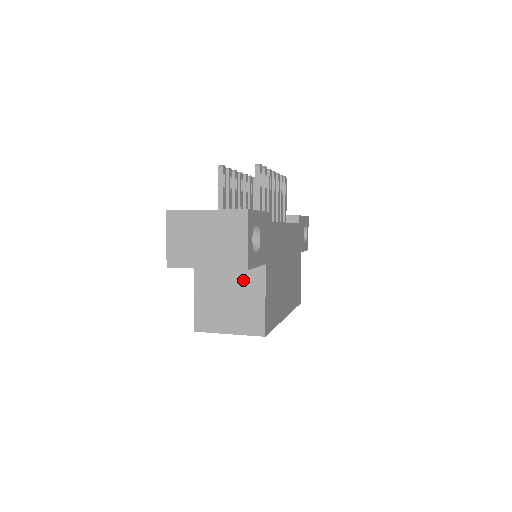
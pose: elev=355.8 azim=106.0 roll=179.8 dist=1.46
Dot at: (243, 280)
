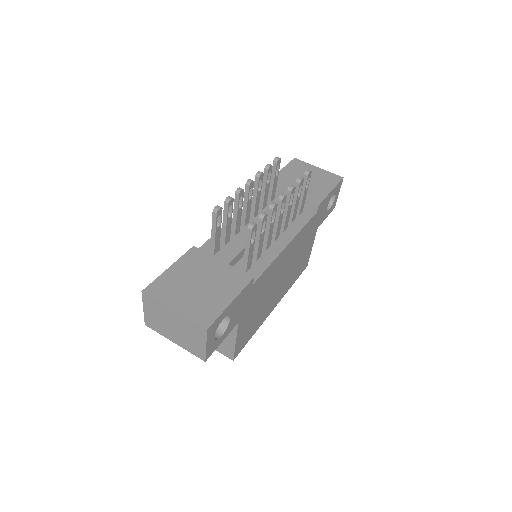
Dot at: occluded
